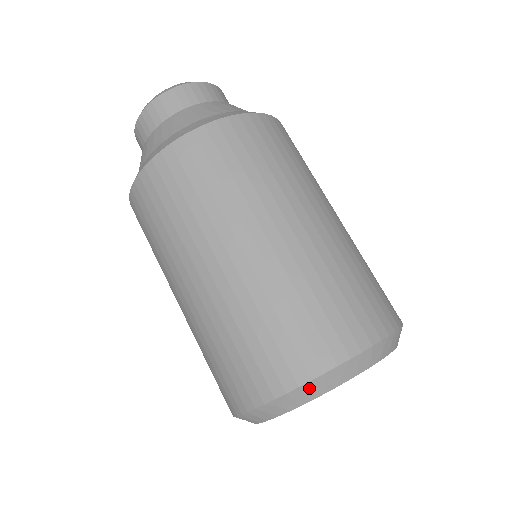
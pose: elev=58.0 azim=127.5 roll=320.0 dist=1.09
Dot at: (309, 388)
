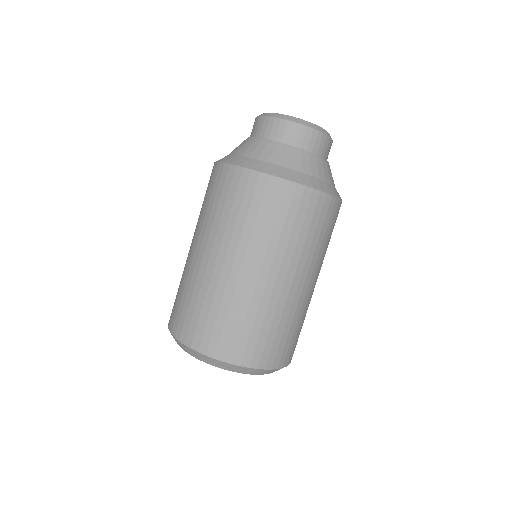
Dot at: (243, 369)
